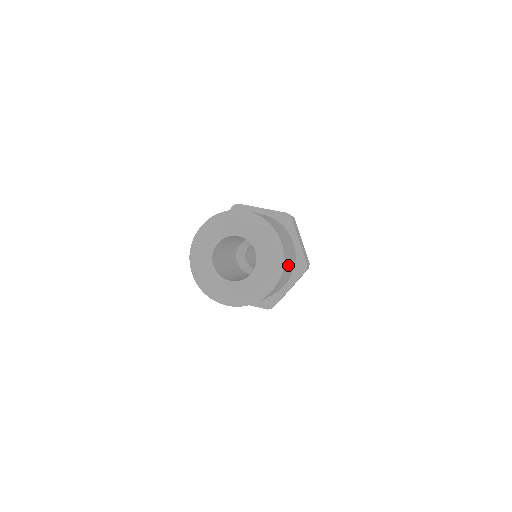
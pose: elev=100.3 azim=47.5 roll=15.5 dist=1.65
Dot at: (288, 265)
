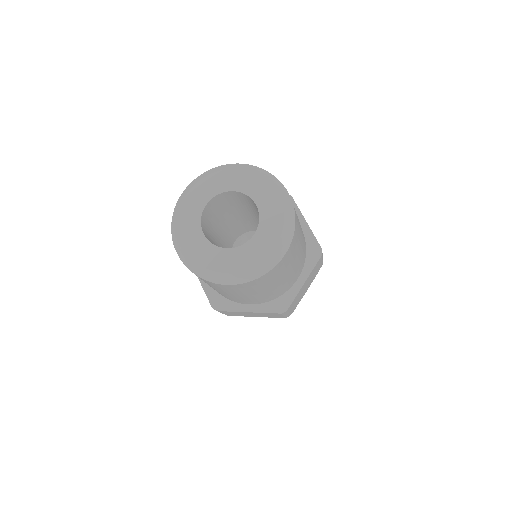
Dot at: (270, 285)
